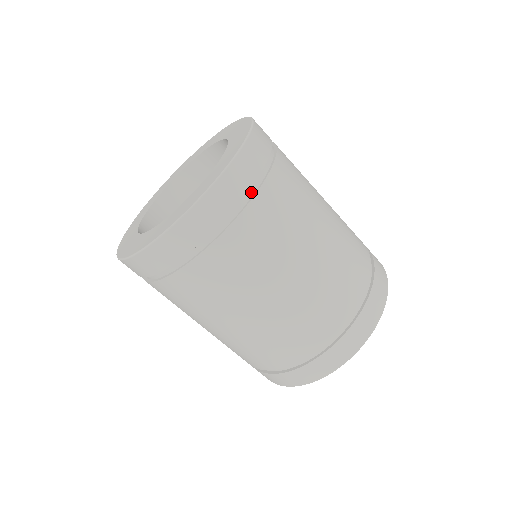
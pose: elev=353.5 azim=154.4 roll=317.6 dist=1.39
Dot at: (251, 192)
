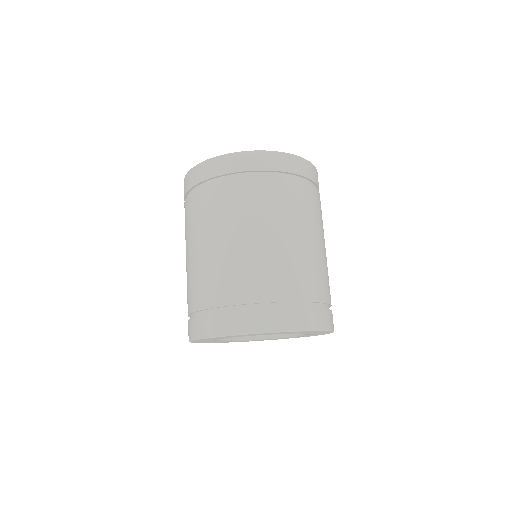
Dot at: occluded
